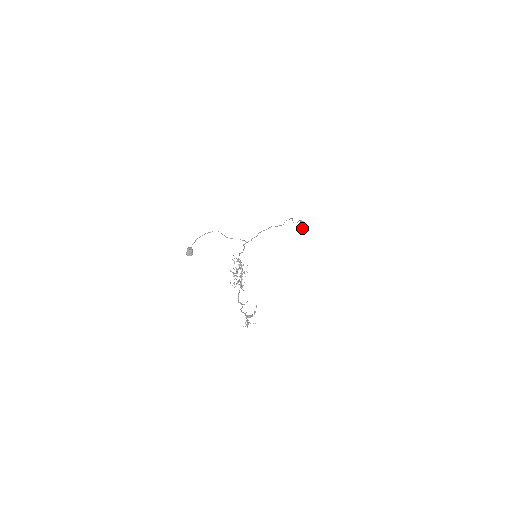
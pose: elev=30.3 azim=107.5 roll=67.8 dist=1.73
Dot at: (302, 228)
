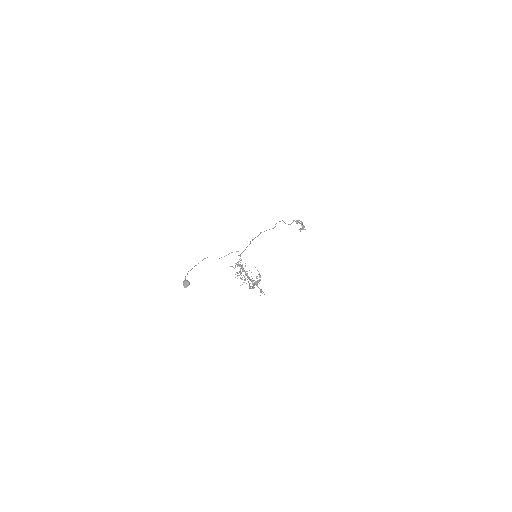
Dot at: occluded
